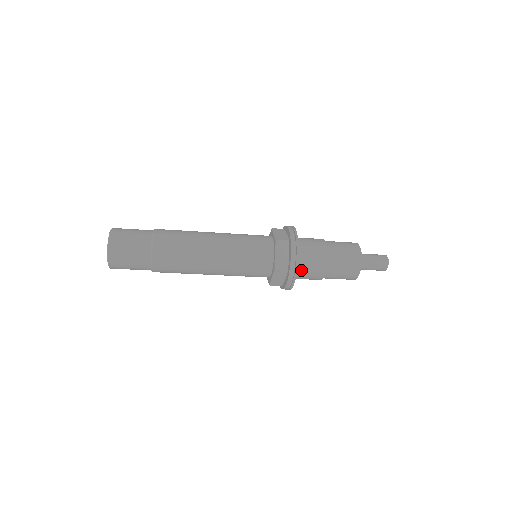
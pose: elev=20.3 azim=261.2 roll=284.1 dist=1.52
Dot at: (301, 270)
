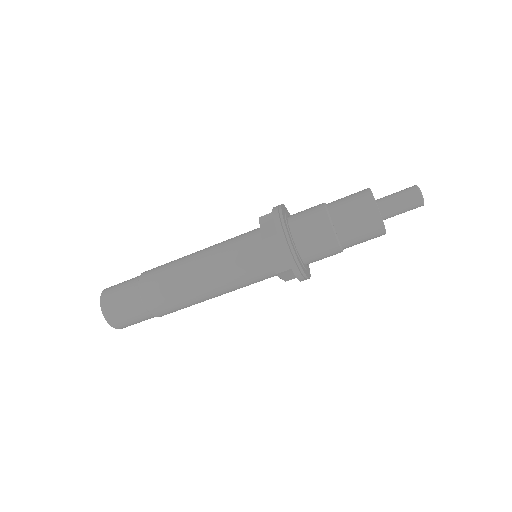
Dot at: (299, 234)
